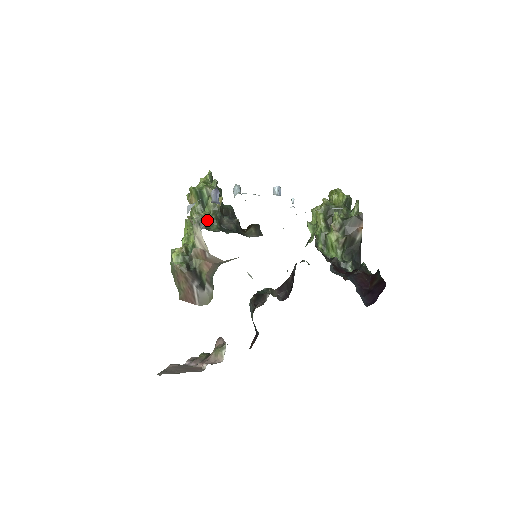
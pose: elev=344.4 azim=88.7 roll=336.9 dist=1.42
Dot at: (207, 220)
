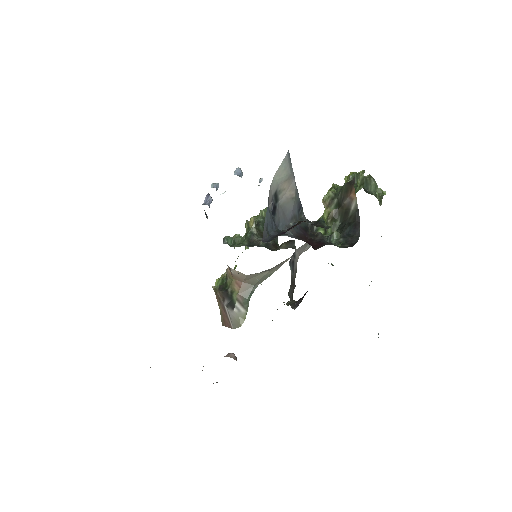
Dot at: (237, 240)
